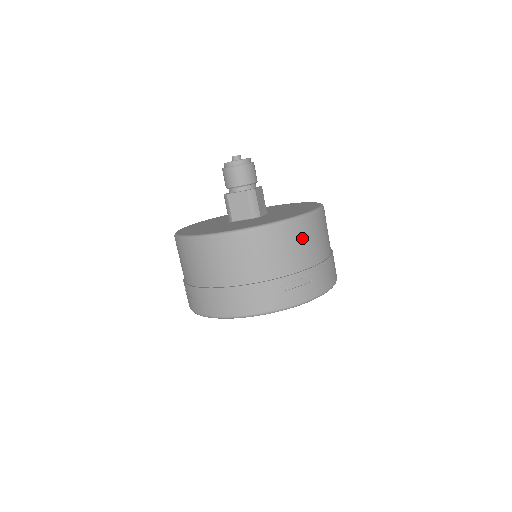
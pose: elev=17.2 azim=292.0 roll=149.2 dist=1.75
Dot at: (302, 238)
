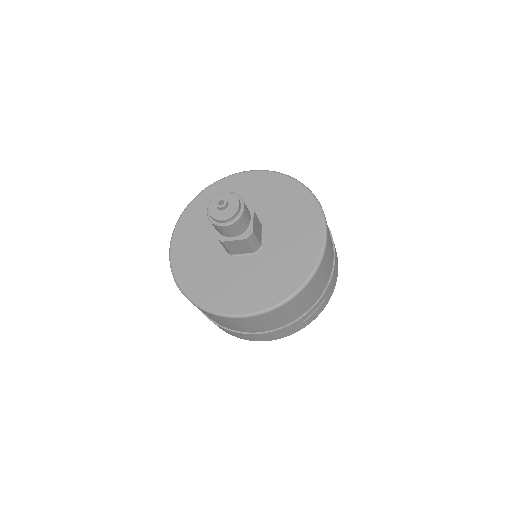
Dot at: (317, 283)
